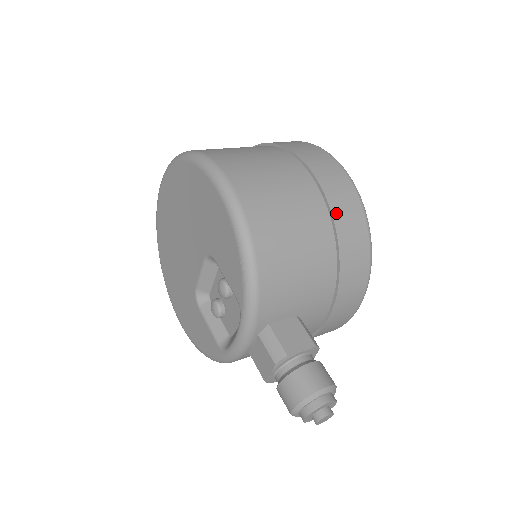
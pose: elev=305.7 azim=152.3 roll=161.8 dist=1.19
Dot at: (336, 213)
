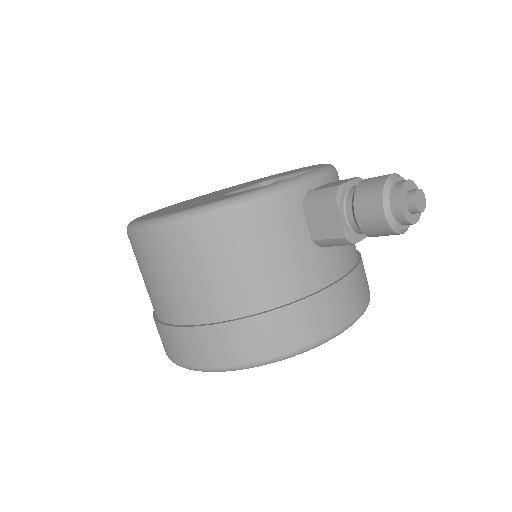
Dot at: occluded
